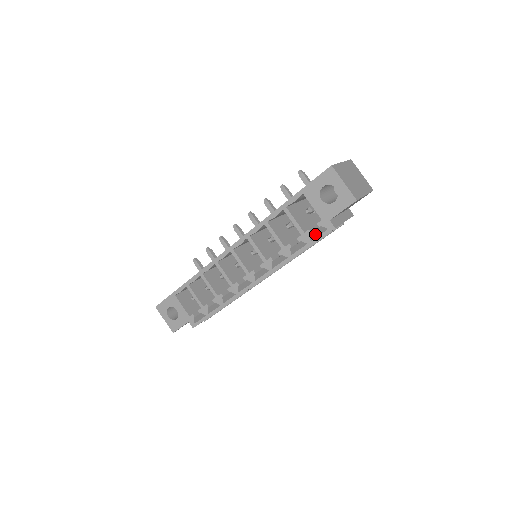
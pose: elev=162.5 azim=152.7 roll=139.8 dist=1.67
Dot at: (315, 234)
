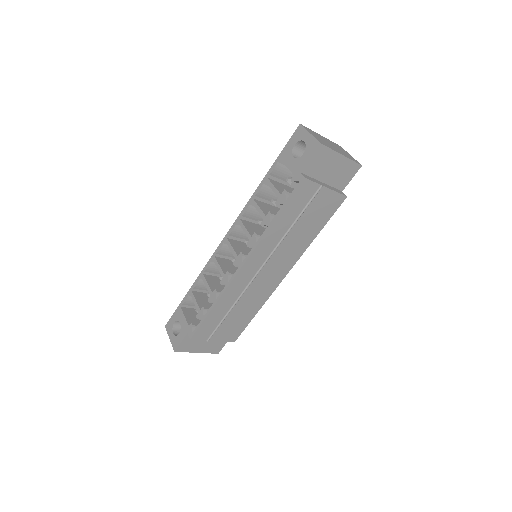
Dot at: occluded
